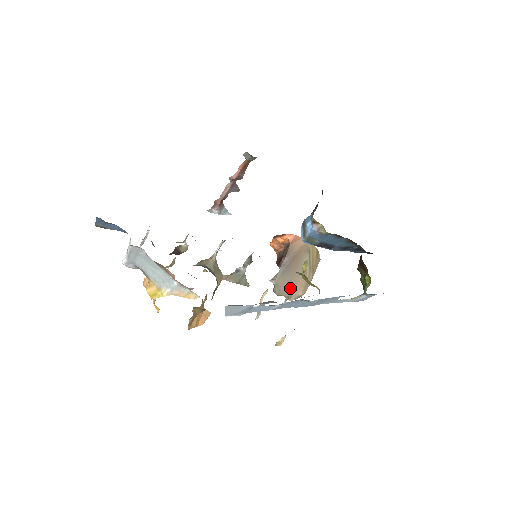
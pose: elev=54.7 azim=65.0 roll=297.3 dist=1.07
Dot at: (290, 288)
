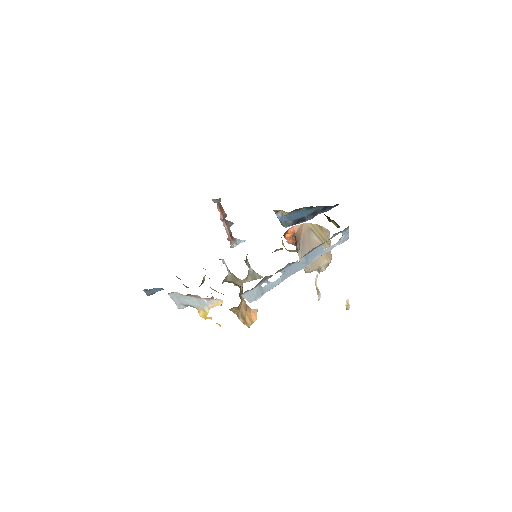
Dot at: (315, 263)
